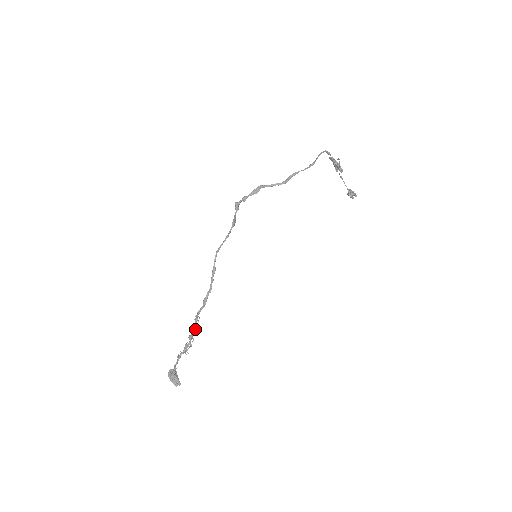
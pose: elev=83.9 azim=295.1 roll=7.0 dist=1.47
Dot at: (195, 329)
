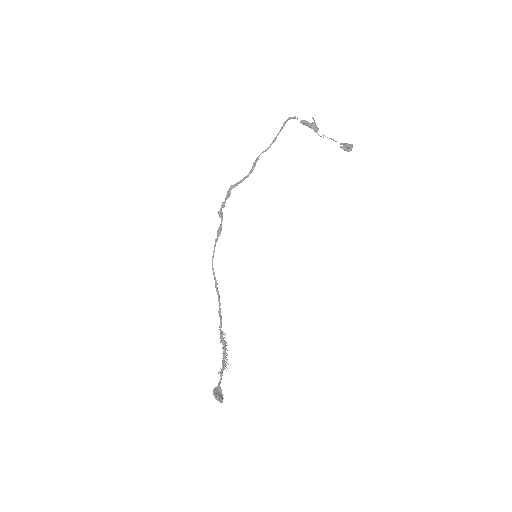
Dot at: (224, 344)
